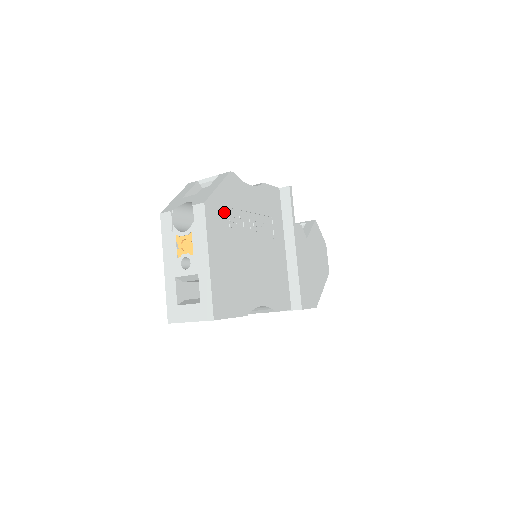
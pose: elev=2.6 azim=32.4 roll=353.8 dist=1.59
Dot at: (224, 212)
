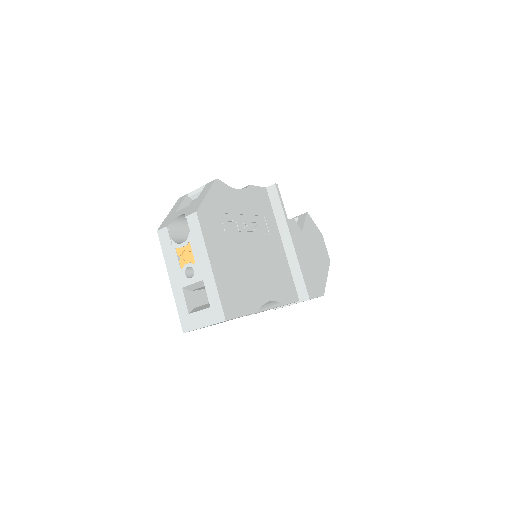
Dot at: (217, 218)
